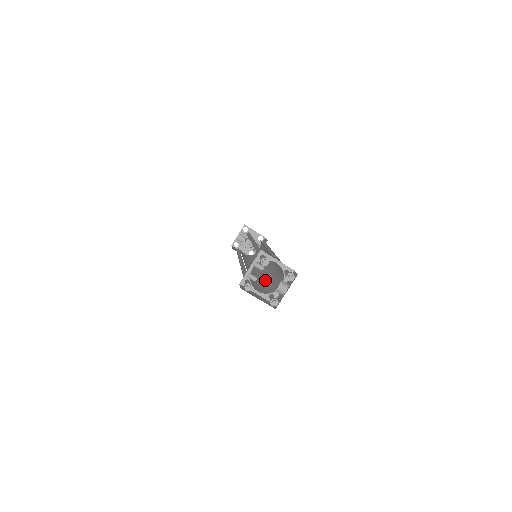
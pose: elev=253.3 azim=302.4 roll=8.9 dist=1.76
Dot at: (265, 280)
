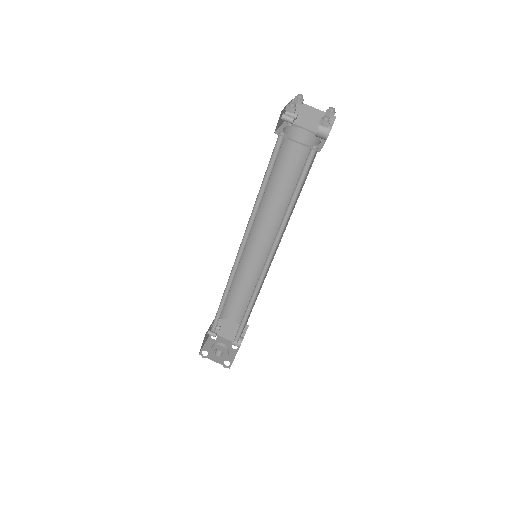
Dot at: (289, 205)
